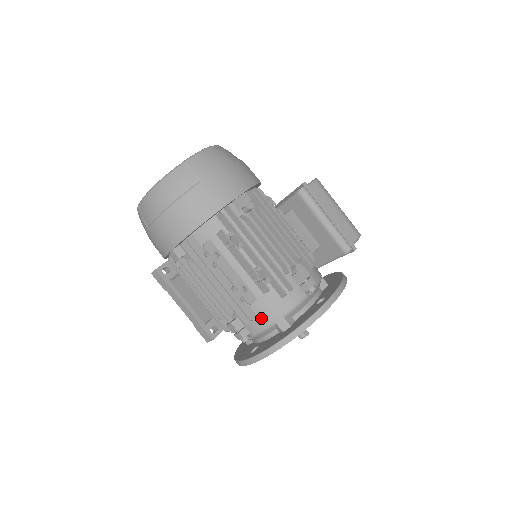
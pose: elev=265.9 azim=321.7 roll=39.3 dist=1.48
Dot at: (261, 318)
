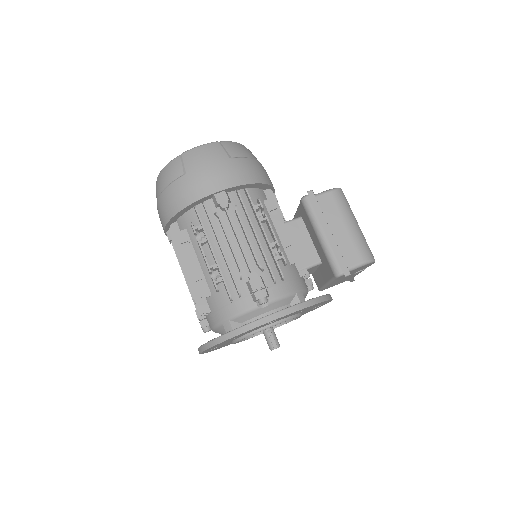
Dot at: (213, 314)
